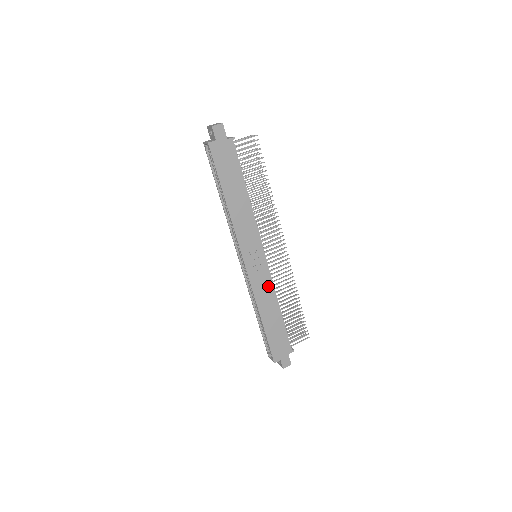
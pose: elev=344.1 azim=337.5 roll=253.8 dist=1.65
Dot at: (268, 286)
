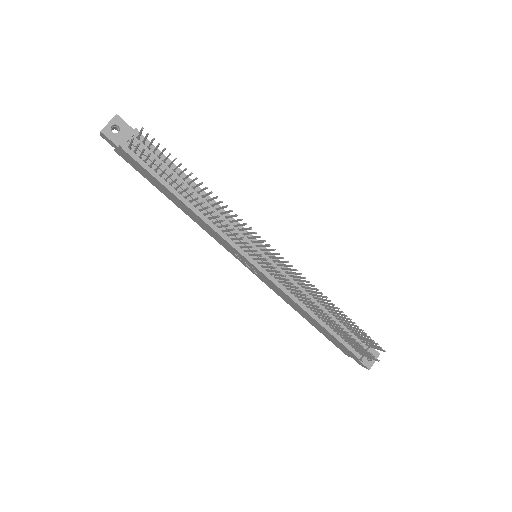
Dot at: (282, 292)
